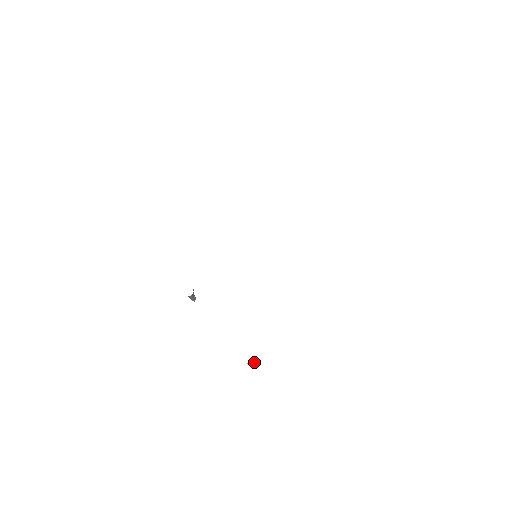
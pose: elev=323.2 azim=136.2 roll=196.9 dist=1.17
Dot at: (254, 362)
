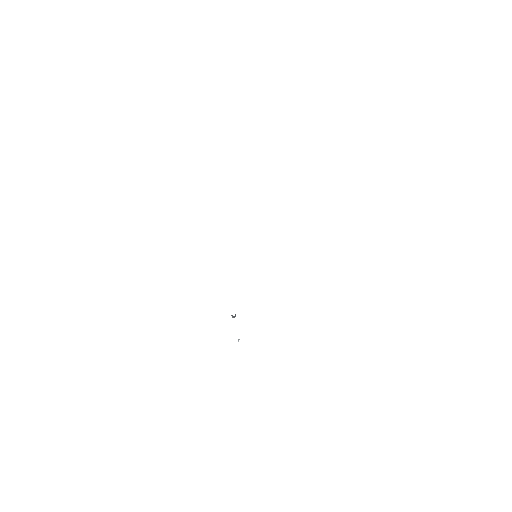
Dot at: (239, 339)
